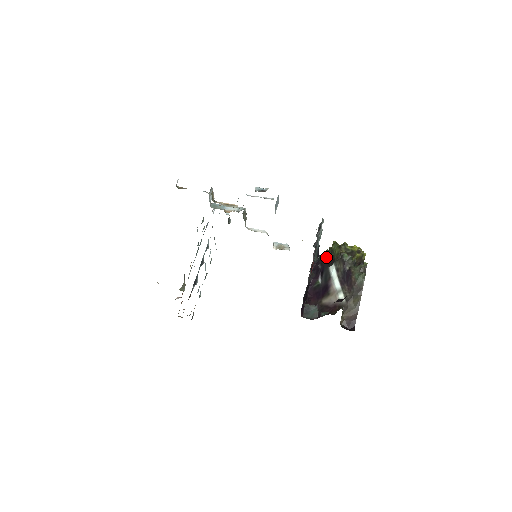
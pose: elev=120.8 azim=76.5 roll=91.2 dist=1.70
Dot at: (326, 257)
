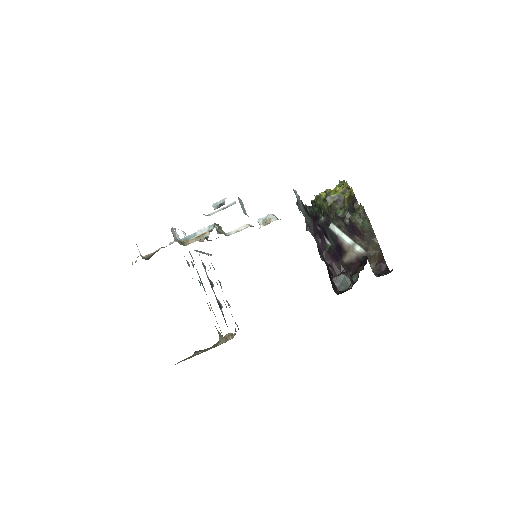
Dot at: (317, 213)
